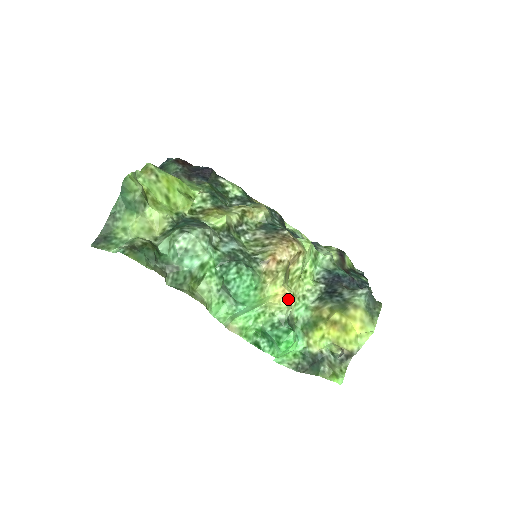
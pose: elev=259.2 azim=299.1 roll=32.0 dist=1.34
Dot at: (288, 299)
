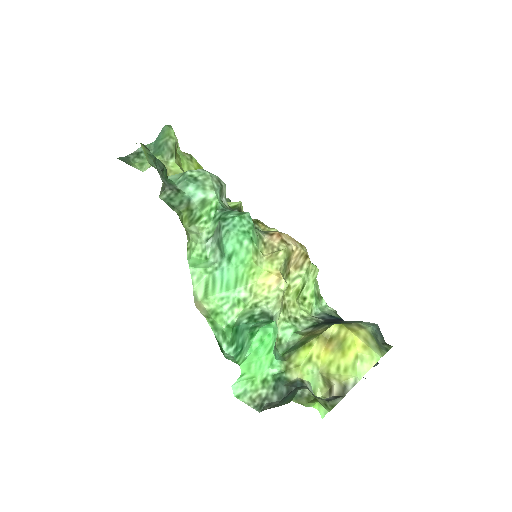
Dot at: (280, 289)
